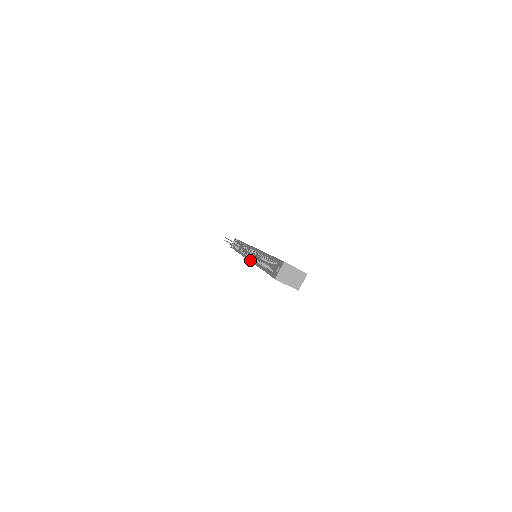
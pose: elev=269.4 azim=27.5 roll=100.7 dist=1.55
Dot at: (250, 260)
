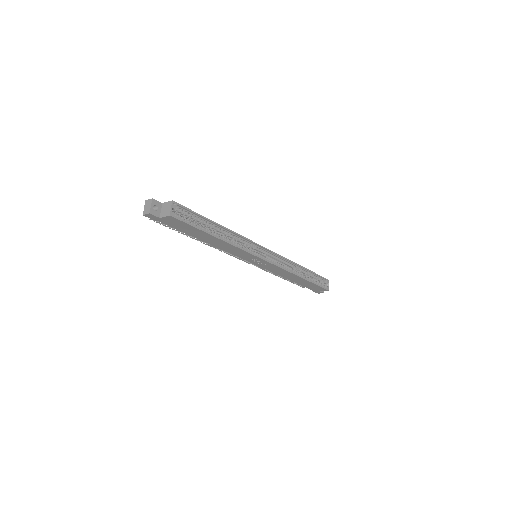
Dot at: occluded
